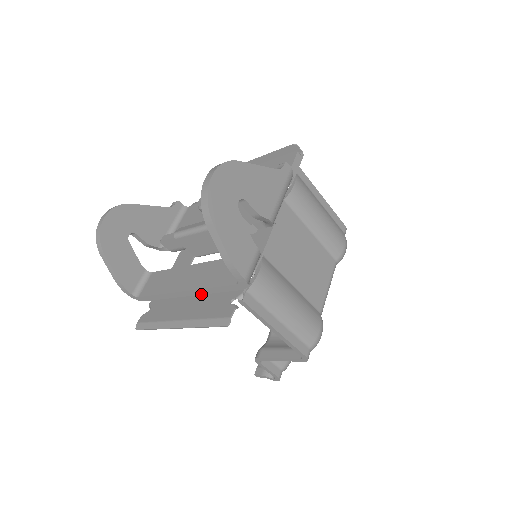
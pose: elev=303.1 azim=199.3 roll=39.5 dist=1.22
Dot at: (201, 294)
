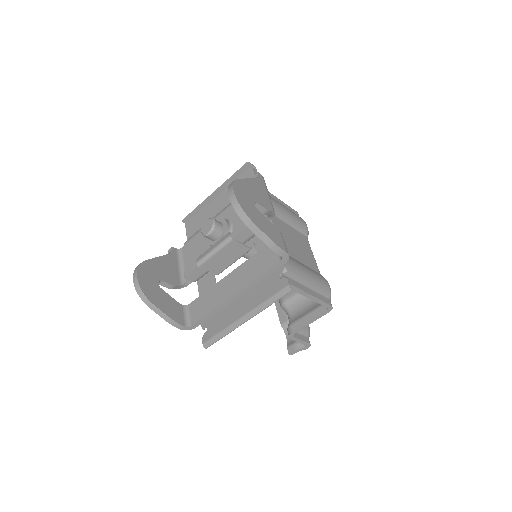
Dot at: (250, 288)
